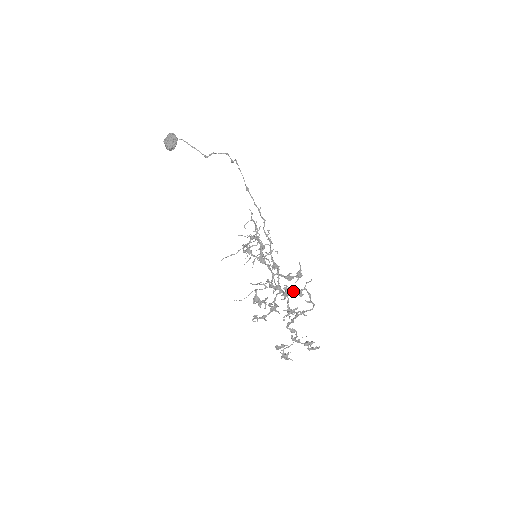
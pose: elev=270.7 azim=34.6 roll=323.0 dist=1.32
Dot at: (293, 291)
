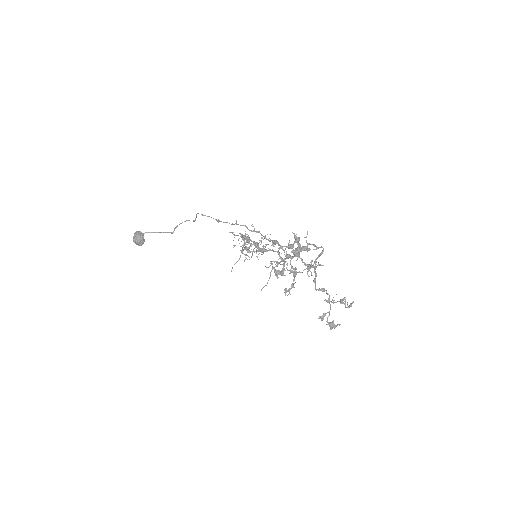
Dot at: (300, 249)
